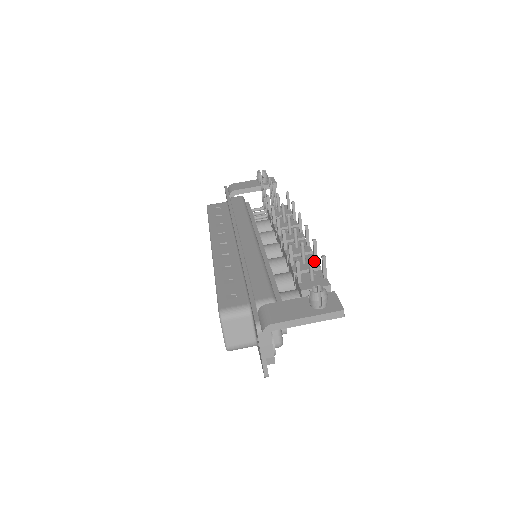
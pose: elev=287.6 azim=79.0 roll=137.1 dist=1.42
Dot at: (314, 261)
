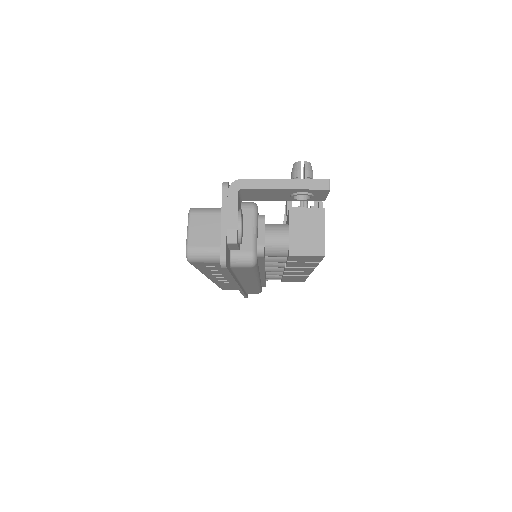
Dot at: occluded
